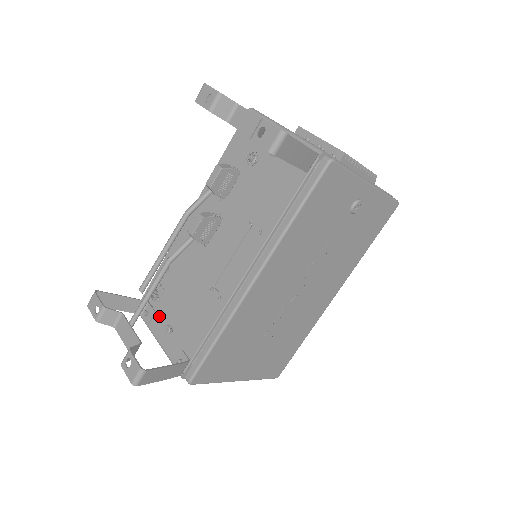
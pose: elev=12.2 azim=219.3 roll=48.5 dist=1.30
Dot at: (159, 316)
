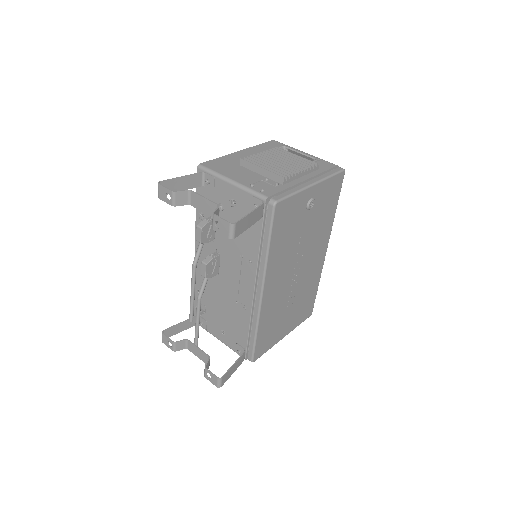
Dot at: (211, 324)
